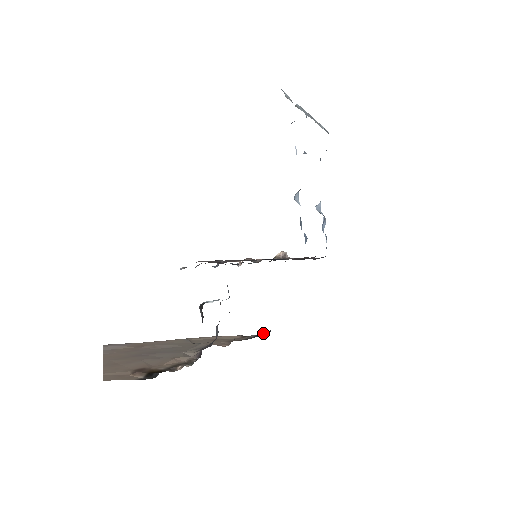
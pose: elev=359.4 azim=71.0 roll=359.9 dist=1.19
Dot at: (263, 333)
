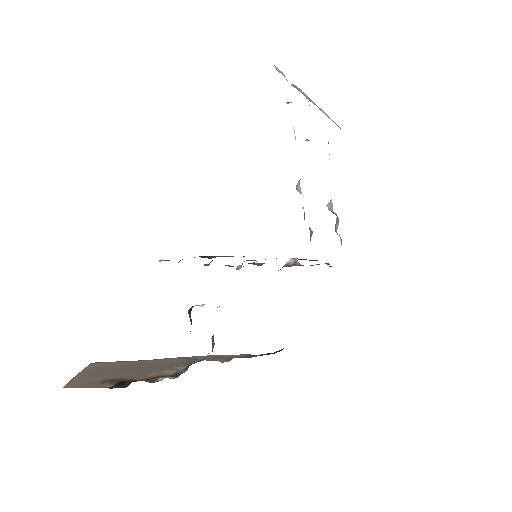
Dot at: (274, 352)
